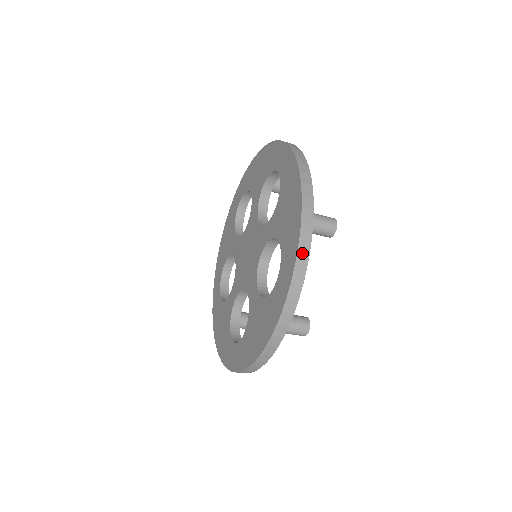
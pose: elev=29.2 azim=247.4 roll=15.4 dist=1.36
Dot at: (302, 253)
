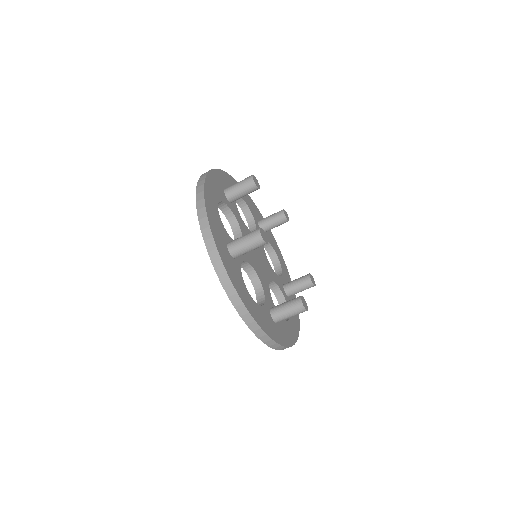
Dot at: (200, 181)
